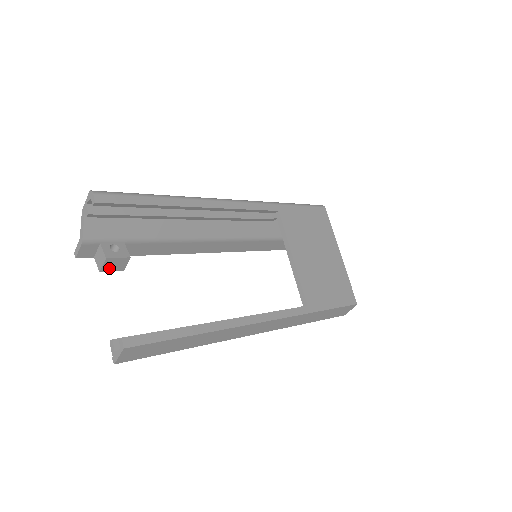
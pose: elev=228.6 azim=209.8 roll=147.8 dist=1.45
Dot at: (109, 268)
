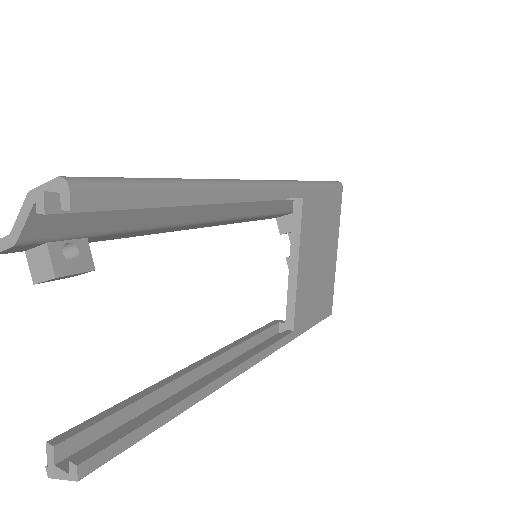
Dot at: occluded
